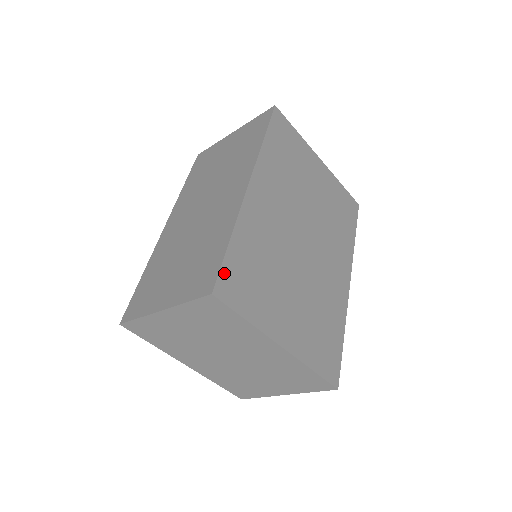
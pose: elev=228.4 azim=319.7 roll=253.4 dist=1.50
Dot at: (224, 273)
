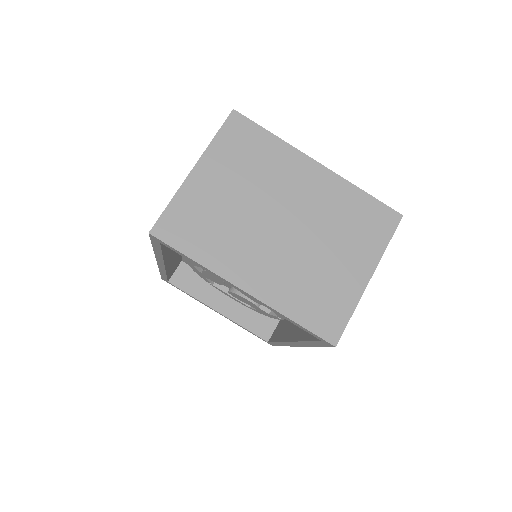
Dot at: occluded
